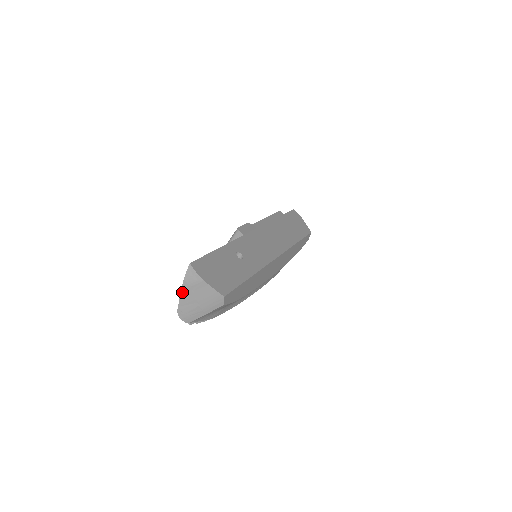
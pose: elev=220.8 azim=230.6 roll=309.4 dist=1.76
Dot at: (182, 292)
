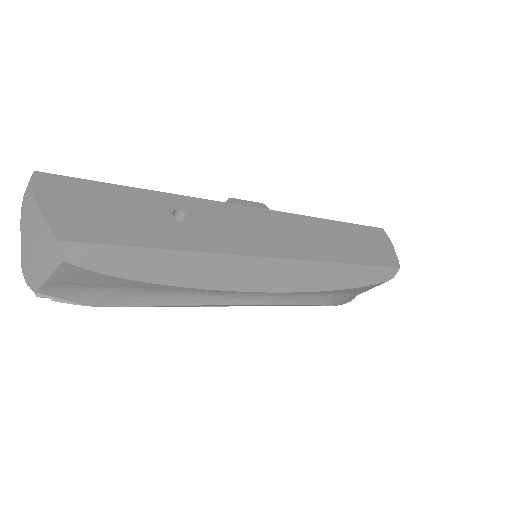
Dot at: (21, 225)
